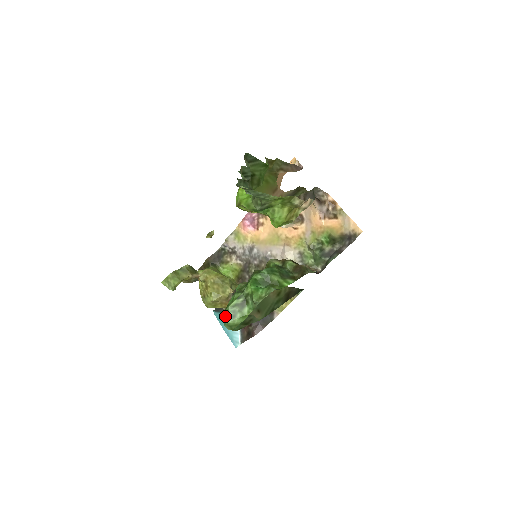
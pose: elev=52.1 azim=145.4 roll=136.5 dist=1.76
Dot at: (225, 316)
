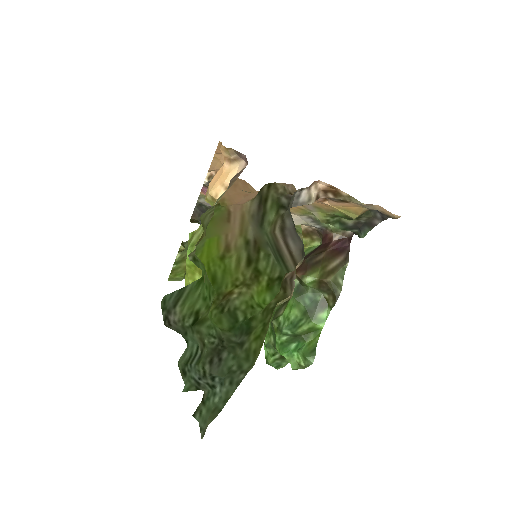
Dot at: occluded
